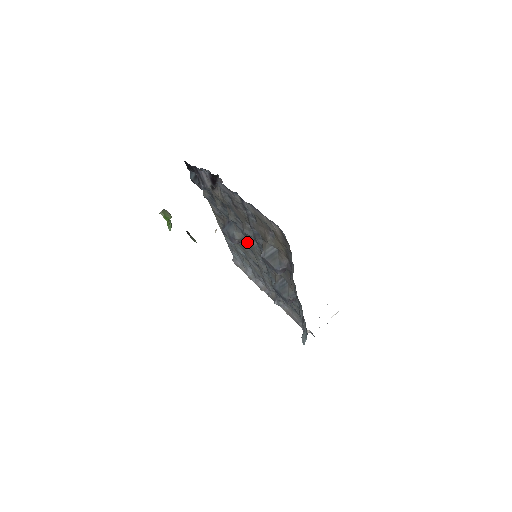
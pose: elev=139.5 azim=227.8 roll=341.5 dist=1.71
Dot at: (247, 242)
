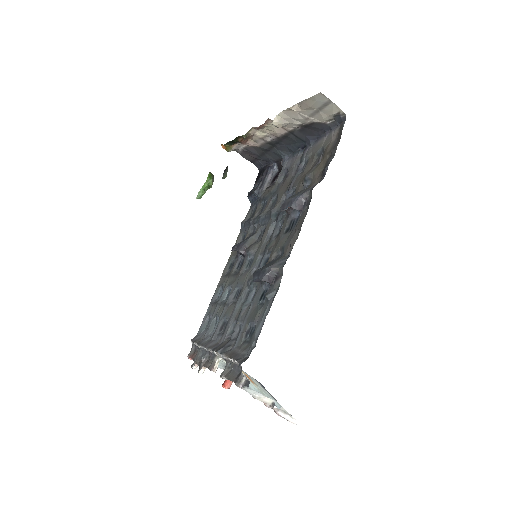
Dot at: (257, 243)
